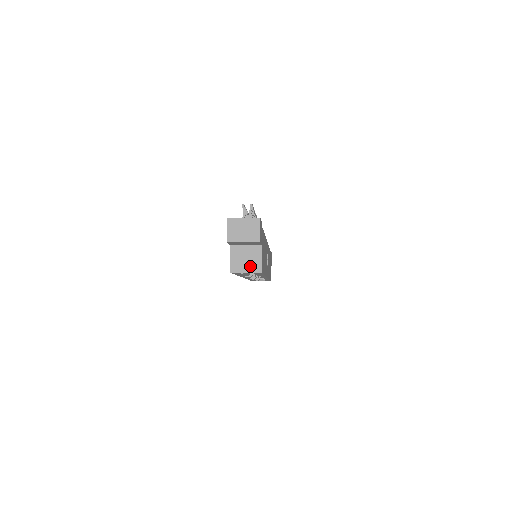
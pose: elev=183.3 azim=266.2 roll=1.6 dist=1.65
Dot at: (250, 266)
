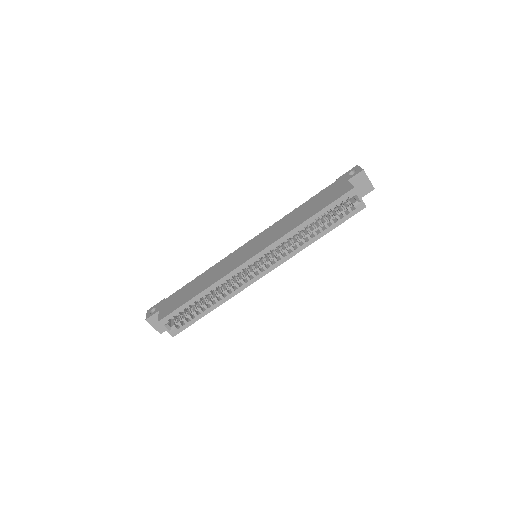
Dot at: (361, 198)
